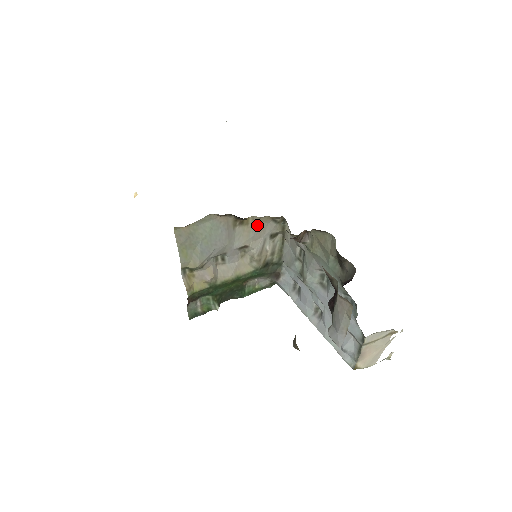
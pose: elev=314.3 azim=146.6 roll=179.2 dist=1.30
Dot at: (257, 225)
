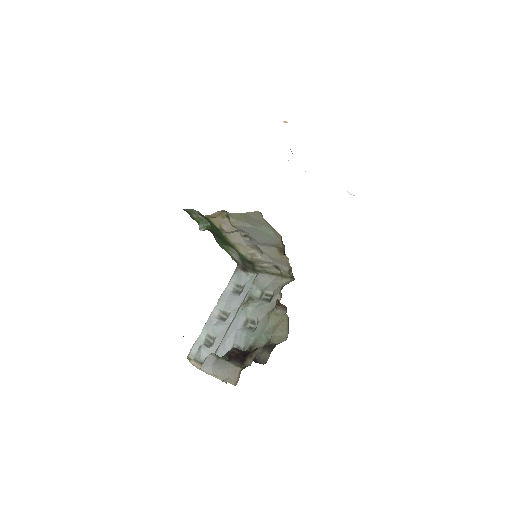
Dot at: (282, 260)
